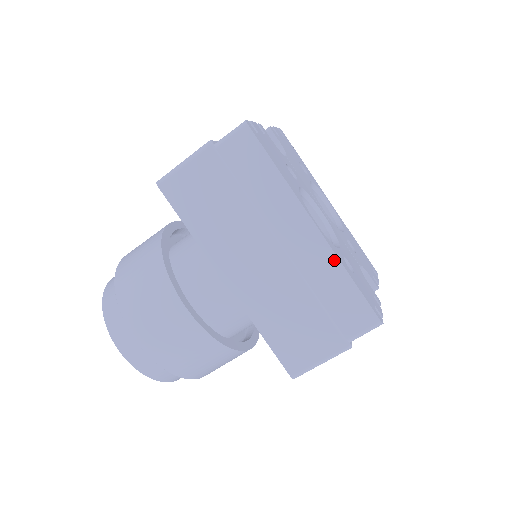
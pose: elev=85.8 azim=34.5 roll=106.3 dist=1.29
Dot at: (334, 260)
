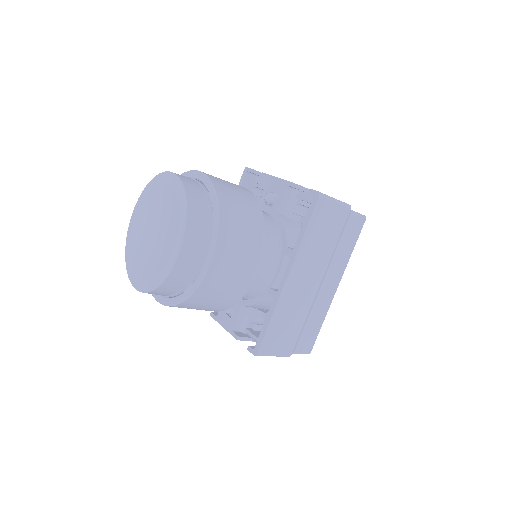
Dot at: (327, 310)
